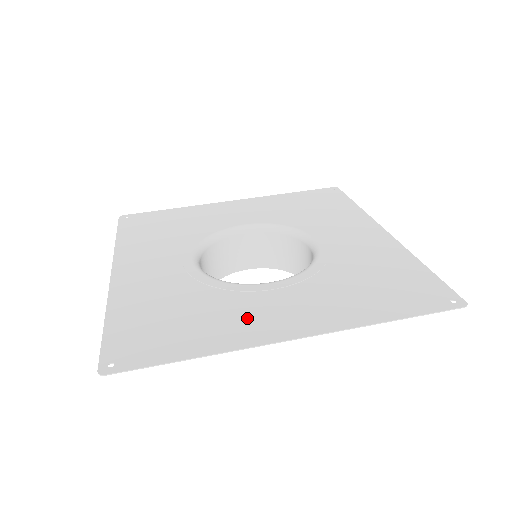
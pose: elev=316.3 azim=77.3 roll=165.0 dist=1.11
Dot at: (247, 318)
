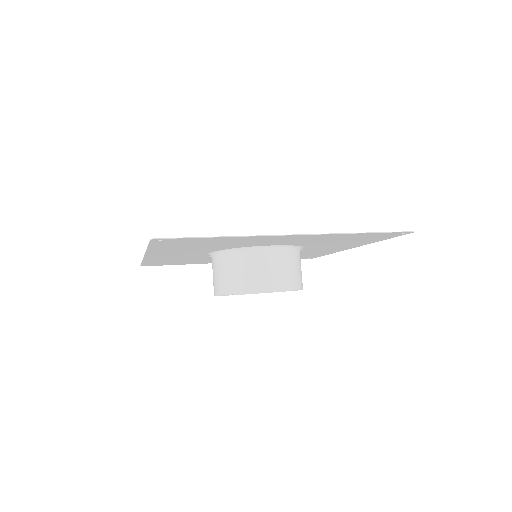
Dot at: (257, 240)
